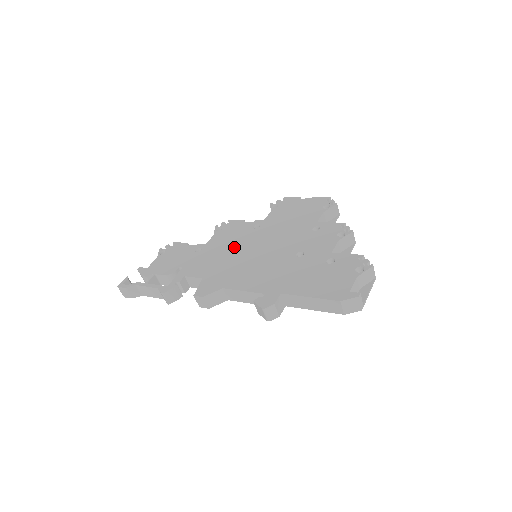
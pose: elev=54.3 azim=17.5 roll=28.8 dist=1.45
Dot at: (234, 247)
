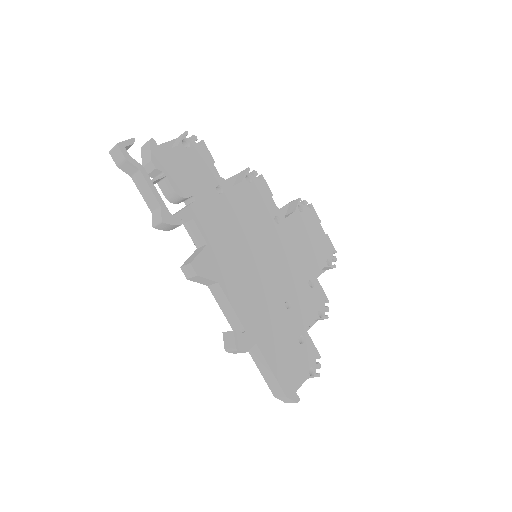
Dot at: (250, 228)
